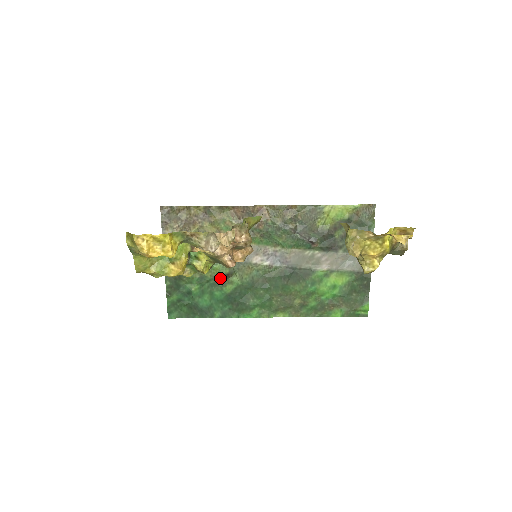
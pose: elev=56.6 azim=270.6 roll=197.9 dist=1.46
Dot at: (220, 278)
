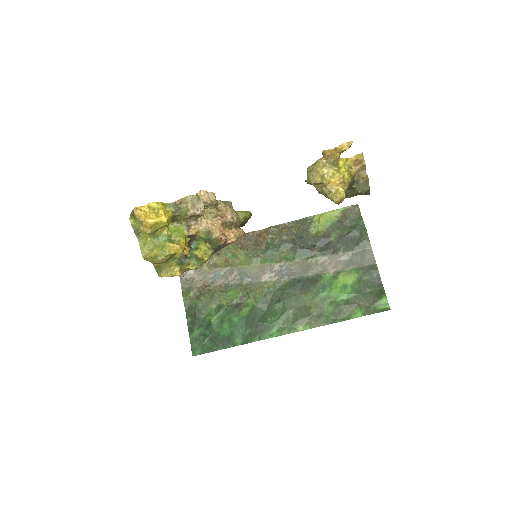
Dot at: (235, 303)
